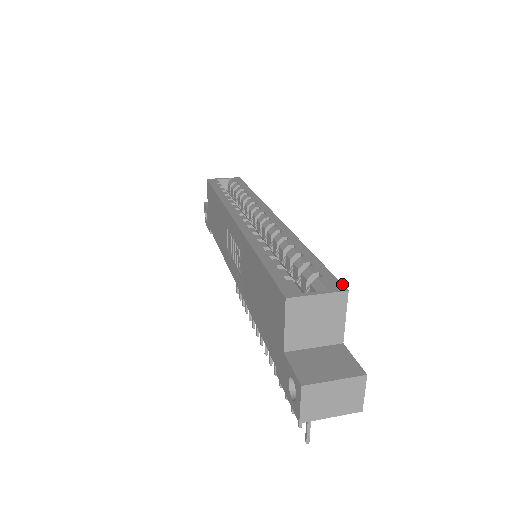
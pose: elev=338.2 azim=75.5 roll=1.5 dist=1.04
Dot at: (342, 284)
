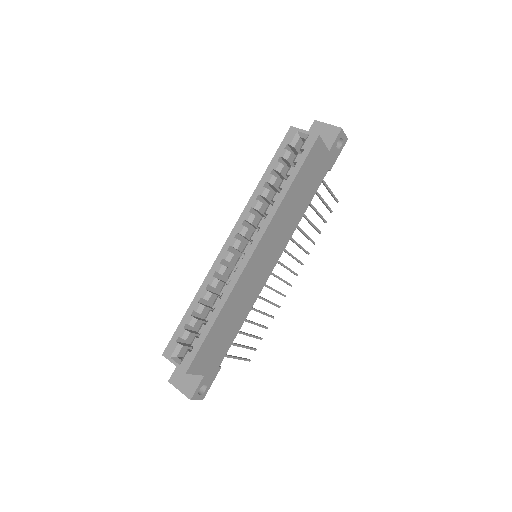
Dot at: (189, 367)
